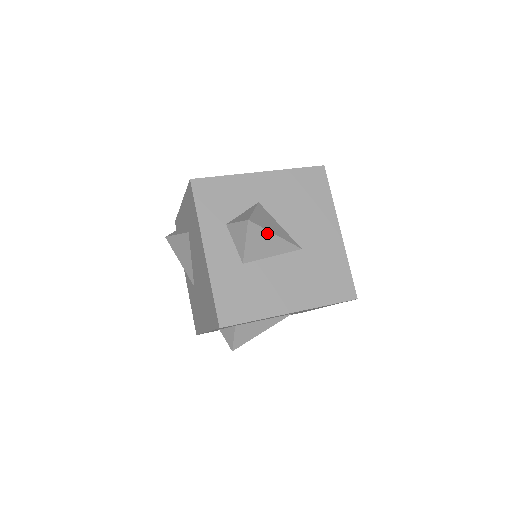
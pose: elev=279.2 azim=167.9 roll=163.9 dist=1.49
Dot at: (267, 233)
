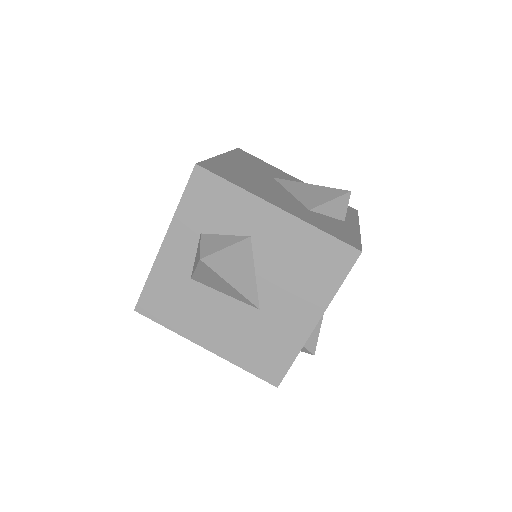
Dot at: (221, 278)
